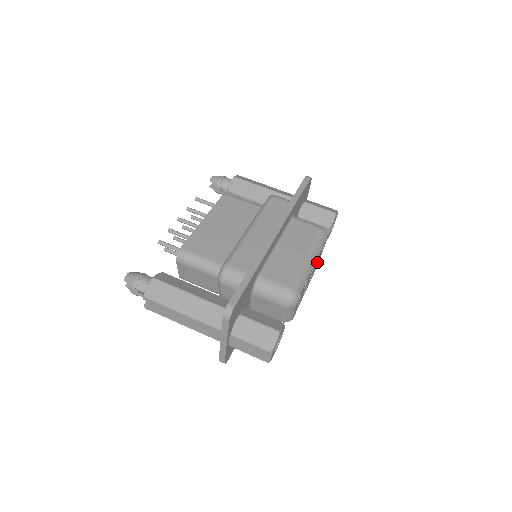
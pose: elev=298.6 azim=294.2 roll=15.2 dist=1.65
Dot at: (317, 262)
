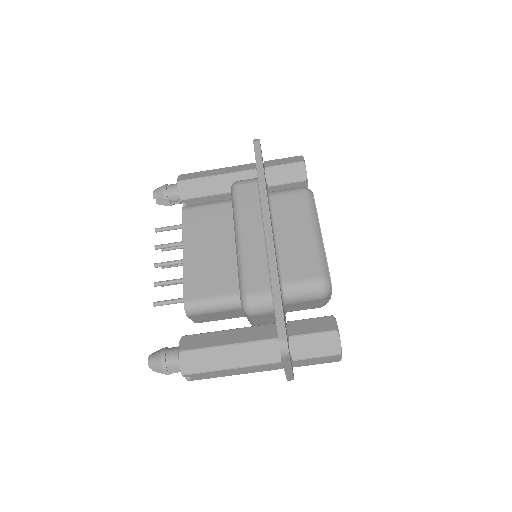
Dot at: occluded
